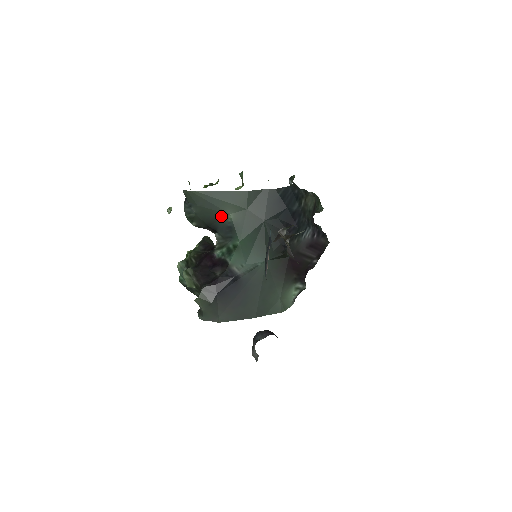
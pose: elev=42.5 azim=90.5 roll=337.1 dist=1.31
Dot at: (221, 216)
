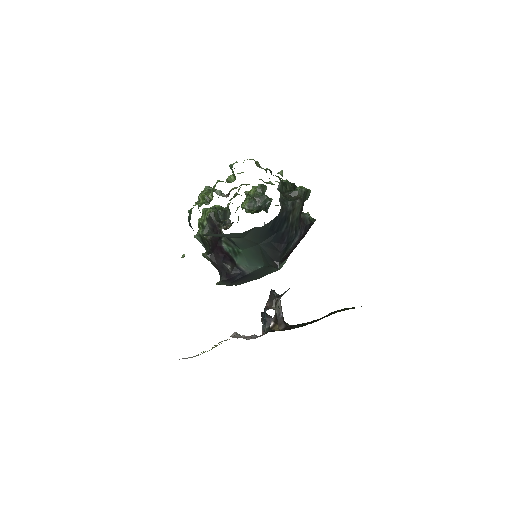
Dot at: occluded
